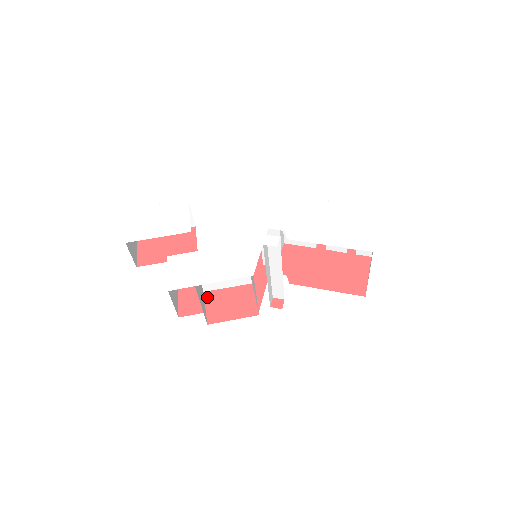
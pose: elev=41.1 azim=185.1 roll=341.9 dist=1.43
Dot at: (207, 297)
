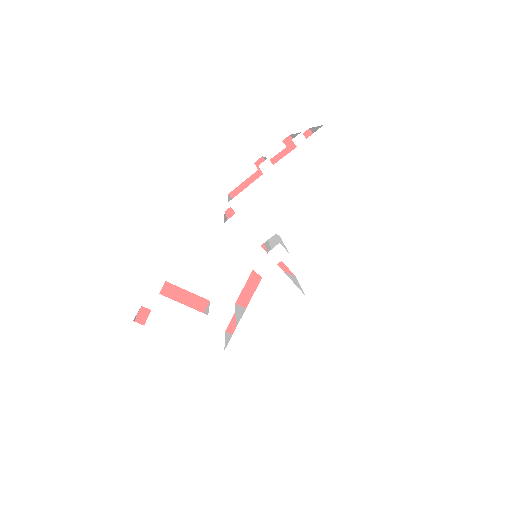
Dot at: (243, 304)
